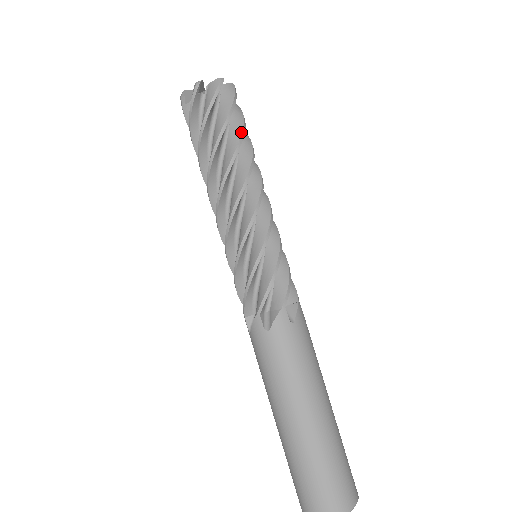
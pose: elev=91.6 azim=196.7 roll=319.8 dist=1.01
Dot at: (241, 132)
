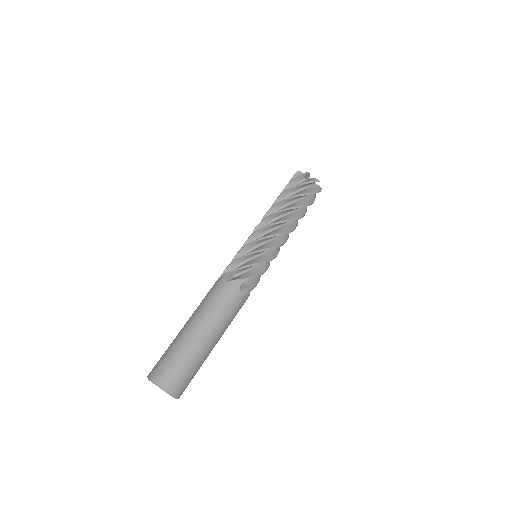
Dot at: (293, 196)
